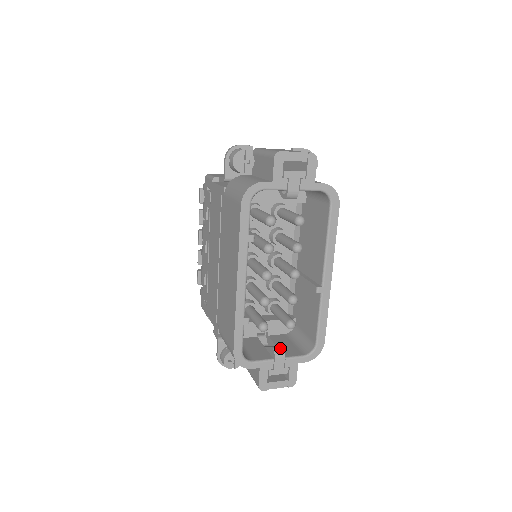
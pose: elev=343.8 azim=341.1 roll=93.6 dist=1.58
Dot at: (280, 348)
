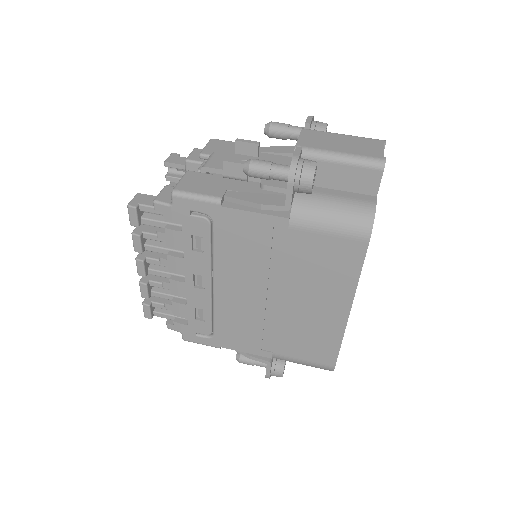
Dot at: occluded
